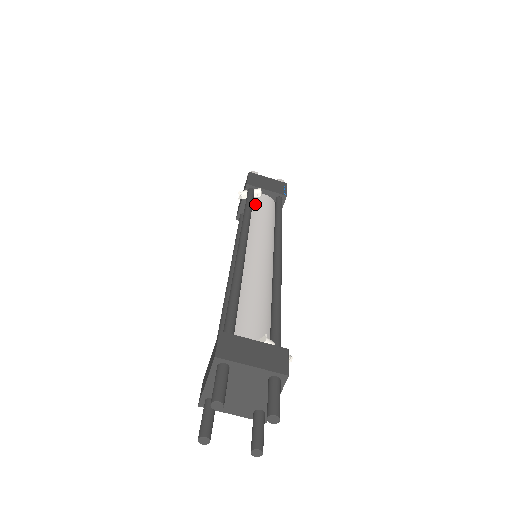
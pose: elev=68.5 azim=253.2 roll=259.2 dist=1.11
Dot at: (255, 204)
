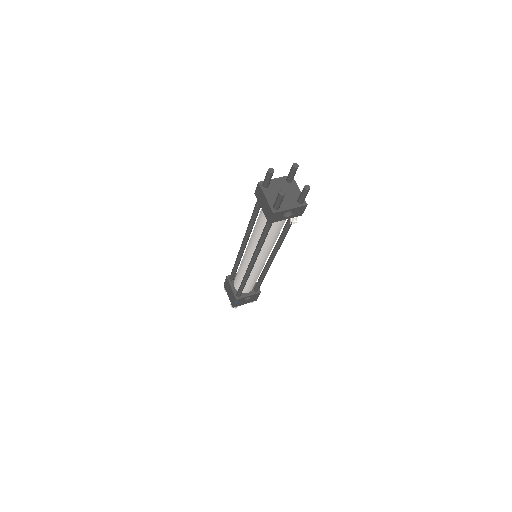
Dot at: occluded
